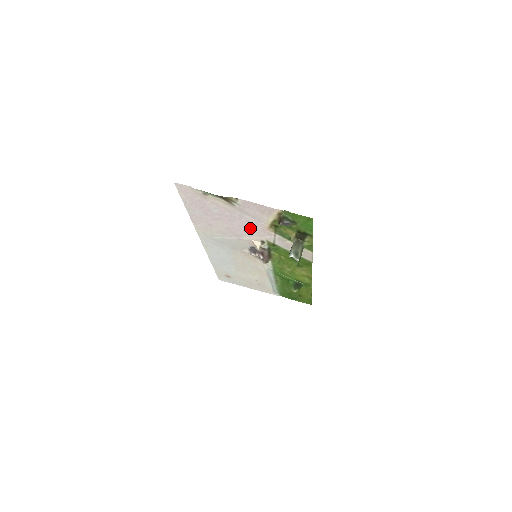
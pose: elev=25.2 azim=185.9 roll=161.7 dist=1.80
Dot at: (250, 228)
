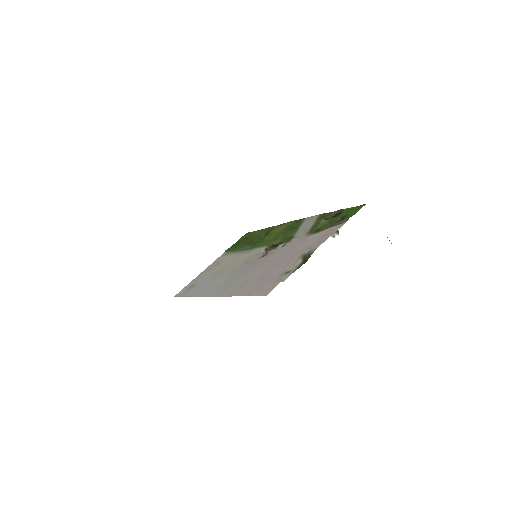
Dot at: (288, 250)
